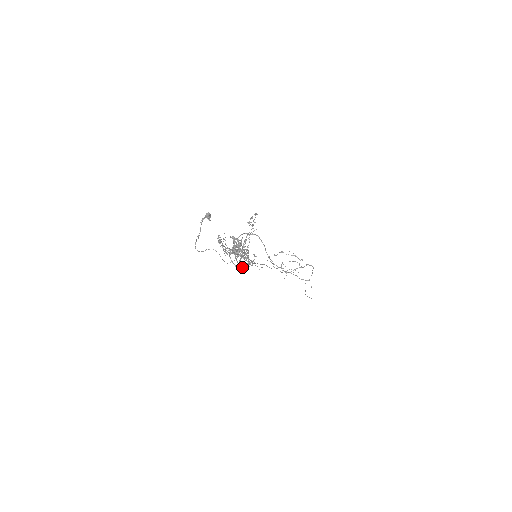
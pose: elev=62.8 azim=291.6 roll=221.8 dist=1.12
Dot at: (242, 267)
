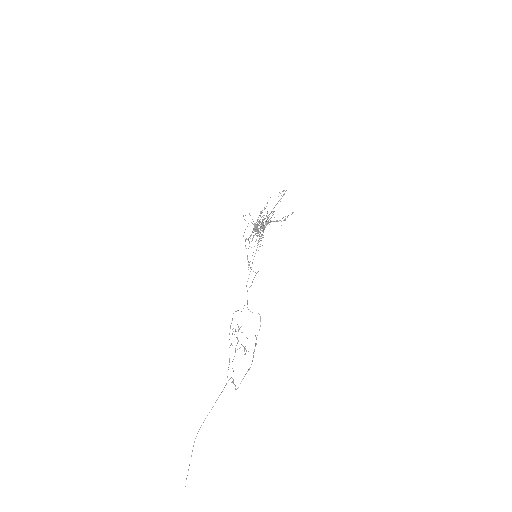
Dot at: occluded
